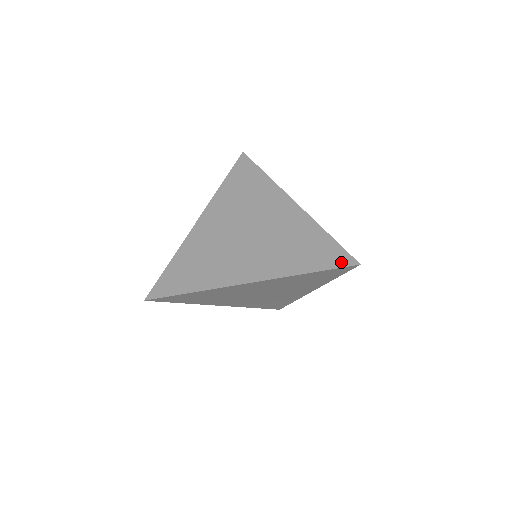
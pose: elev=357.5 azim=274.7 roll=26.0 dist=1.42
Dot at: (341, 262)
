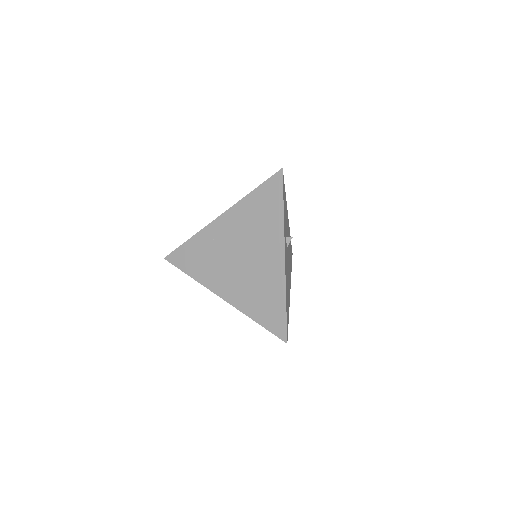
Dot at: (274, 178)
